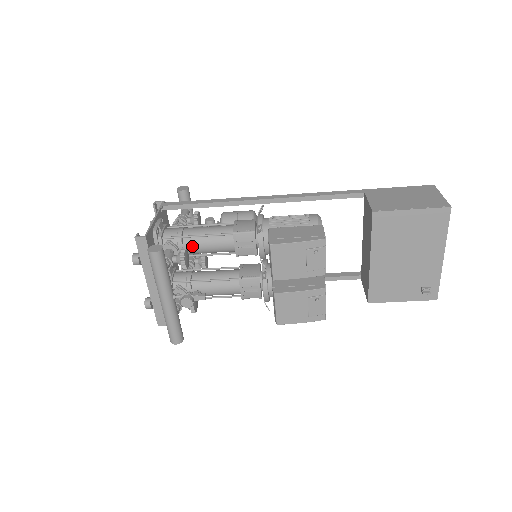
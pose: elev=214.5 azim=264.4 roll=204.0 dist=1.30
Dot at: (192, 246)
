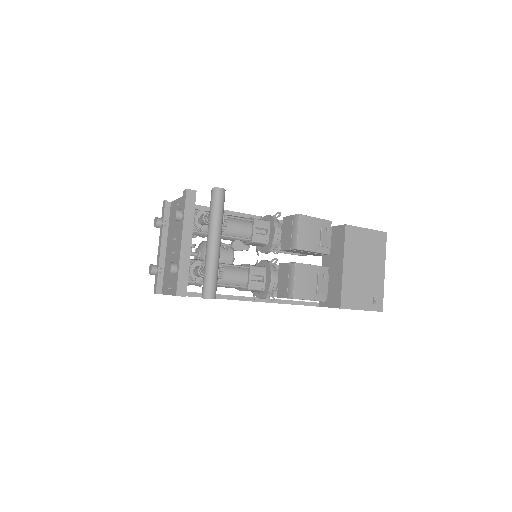
Dot at: occluded
